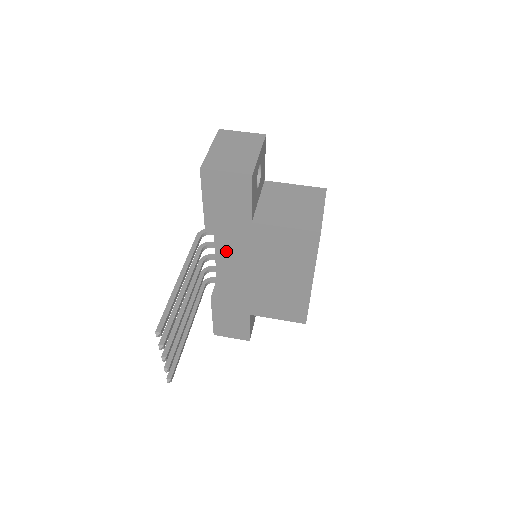
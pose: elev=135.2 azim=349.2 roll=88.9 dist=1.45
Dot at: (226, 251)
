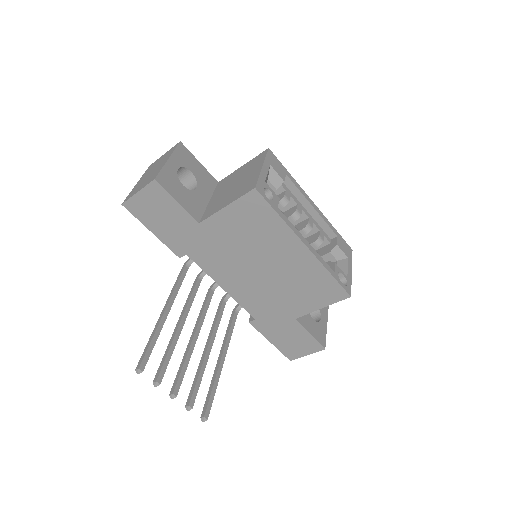
Dot at: (211, 266)
